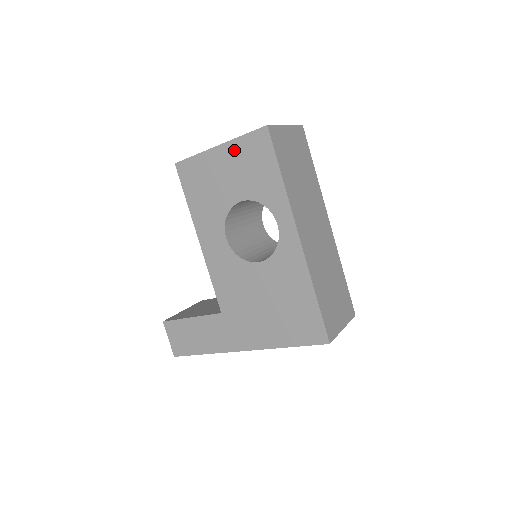
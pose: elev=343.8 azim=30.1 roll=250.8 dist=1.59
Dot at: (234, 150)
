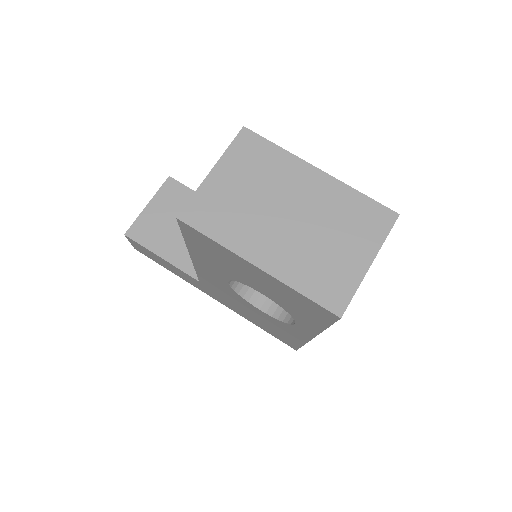
Dot at: (279, 285)
